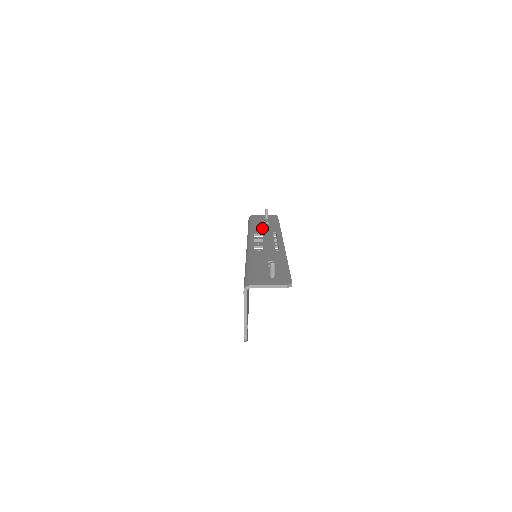
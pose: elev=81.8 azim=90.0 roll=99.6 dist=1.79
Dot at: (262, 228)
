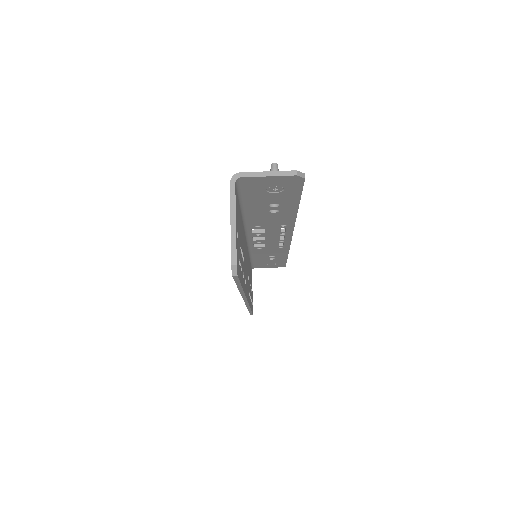
Dot at: occluded
